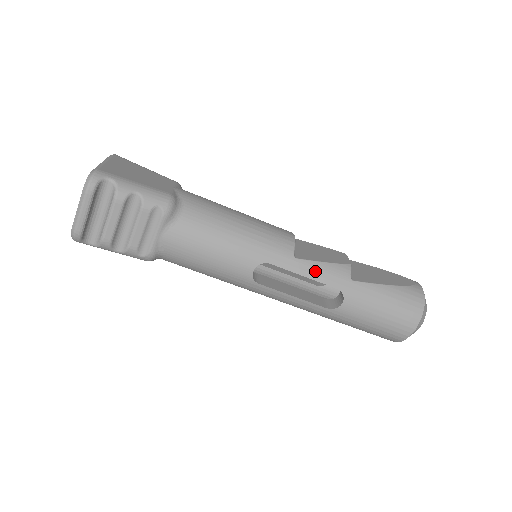
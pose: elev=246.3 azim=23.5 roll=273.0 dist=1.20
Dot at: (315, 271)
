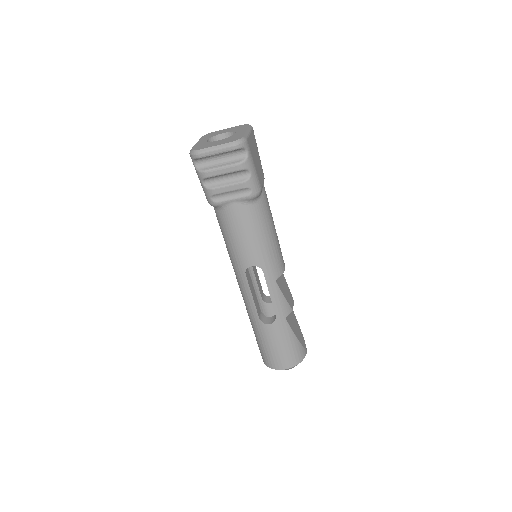
Dot at: (277, 297)
